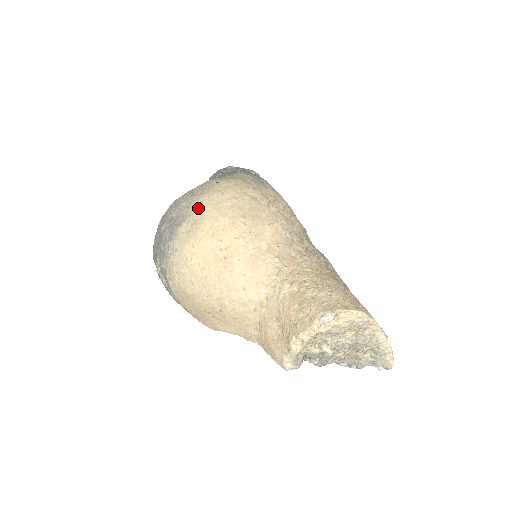
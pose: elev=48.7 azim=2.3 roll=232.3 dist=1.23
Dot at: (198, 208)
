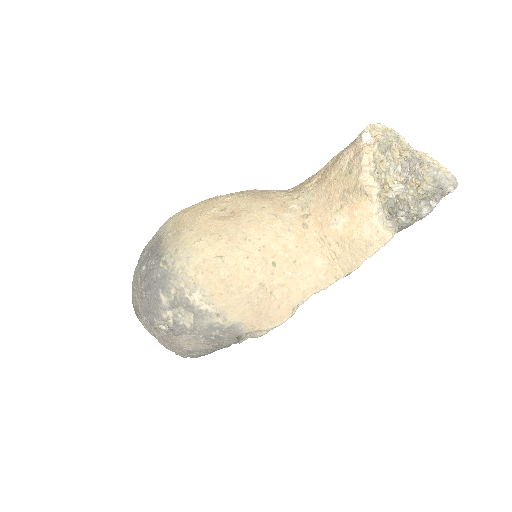
Dot at: (166, 224)
